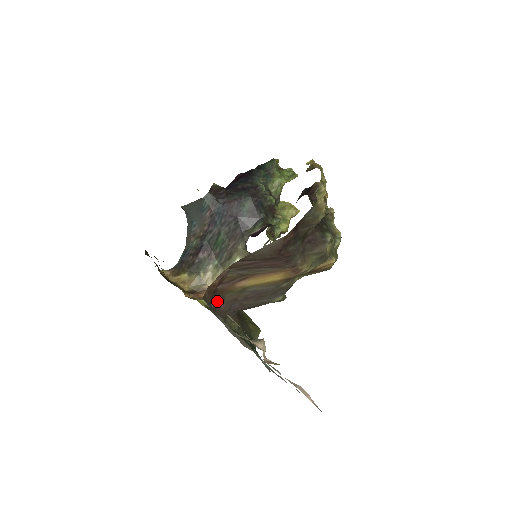
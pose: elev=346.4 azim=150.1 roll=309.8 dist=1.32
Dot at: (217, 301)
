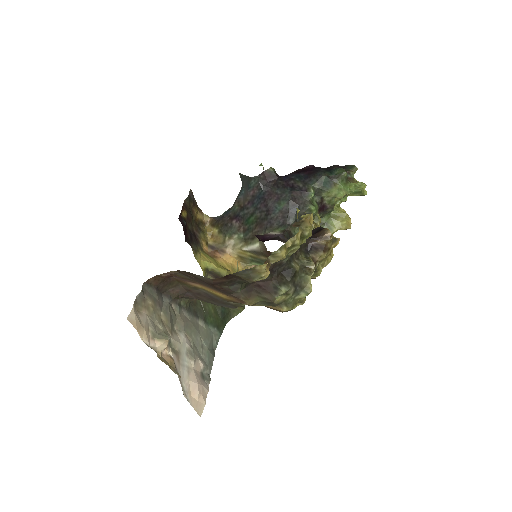
Dot at: (170, 285)
